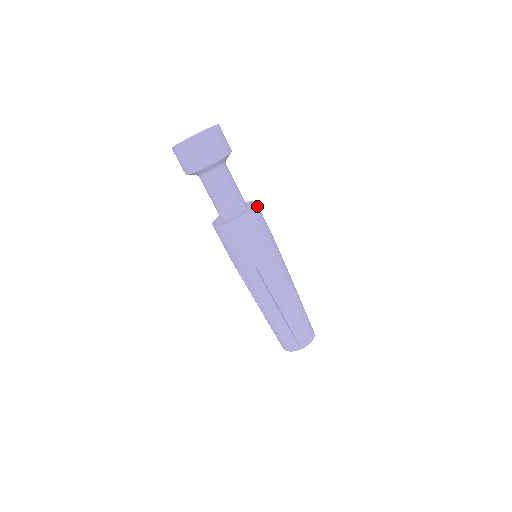
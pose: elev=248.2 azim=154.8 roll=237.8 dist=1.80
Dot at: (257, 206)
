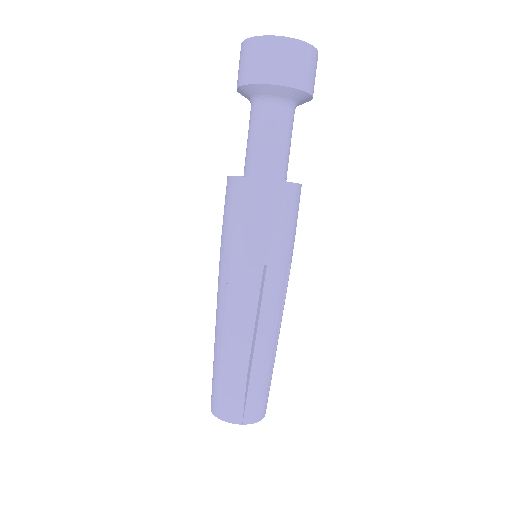
Dot at: (284, 185)
